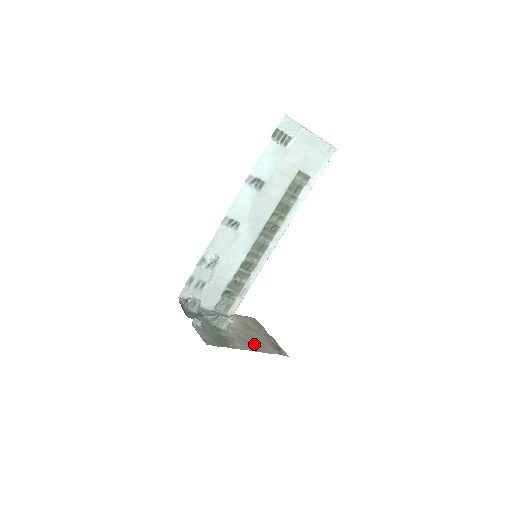
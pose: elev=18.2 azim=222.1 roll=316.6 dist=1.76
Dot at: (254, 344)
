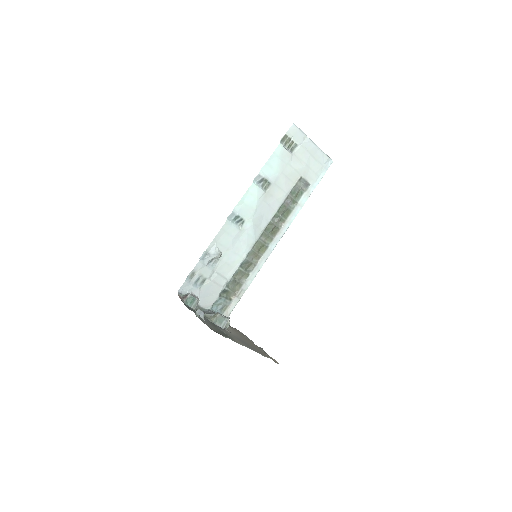
Dot at: occluded
